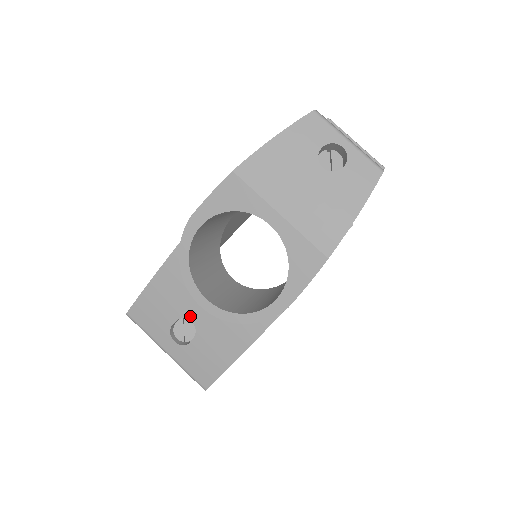
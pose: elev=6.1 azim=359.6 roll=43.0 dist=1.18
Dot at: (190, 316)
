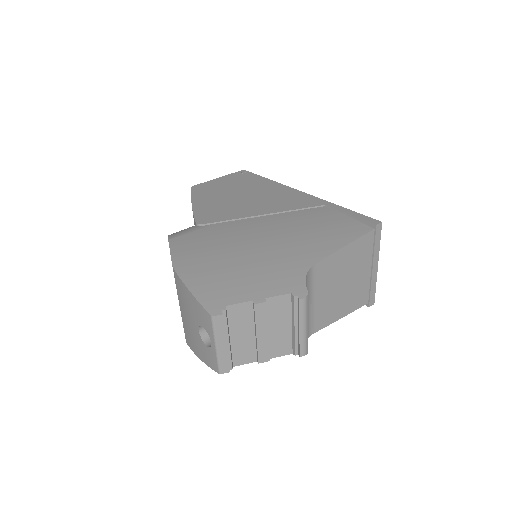
Dot at: occluded
